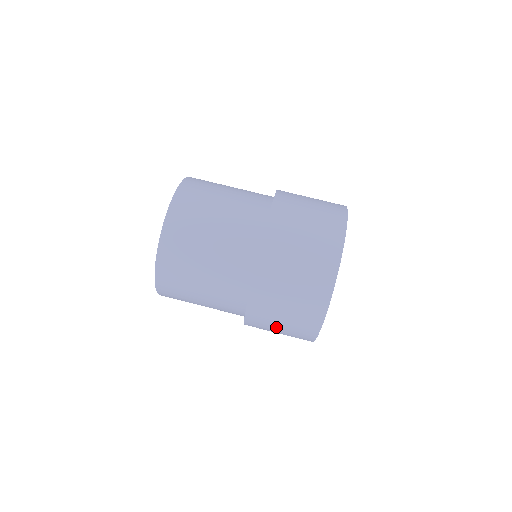
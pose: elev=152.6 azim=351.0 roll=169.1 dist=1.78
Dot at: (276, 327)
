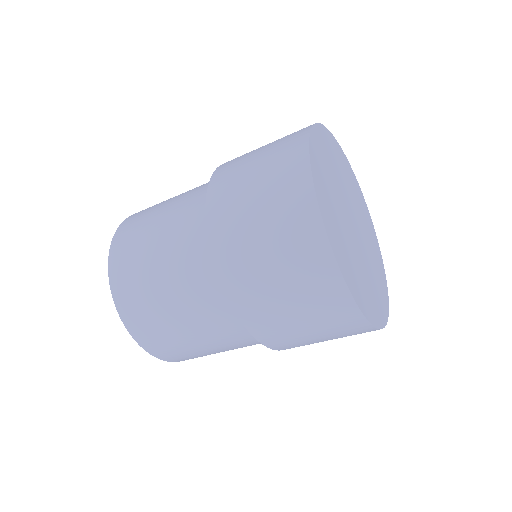
Dot at: occluded
